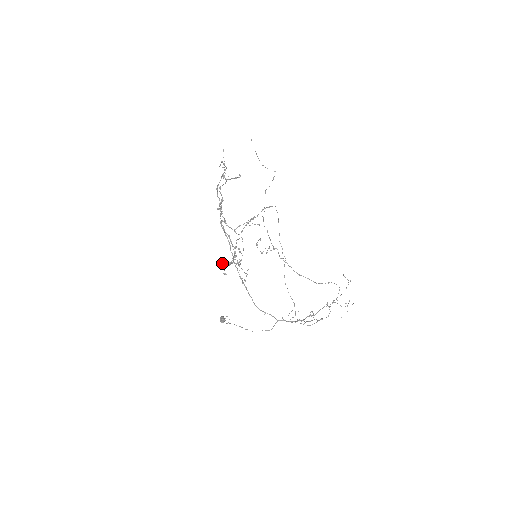
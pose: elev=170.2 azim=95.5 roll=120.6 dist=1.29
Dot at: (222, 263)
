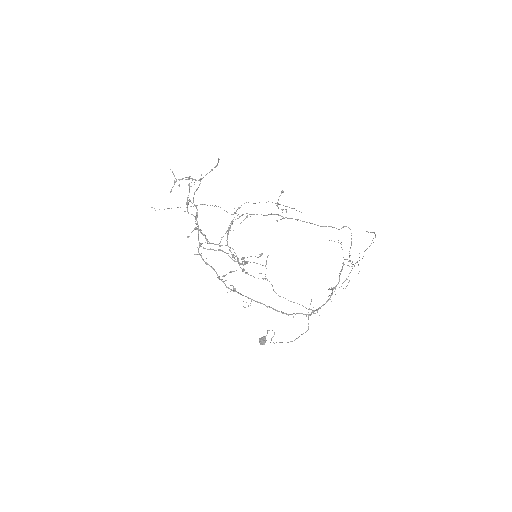
Dot at: (243, 259)
